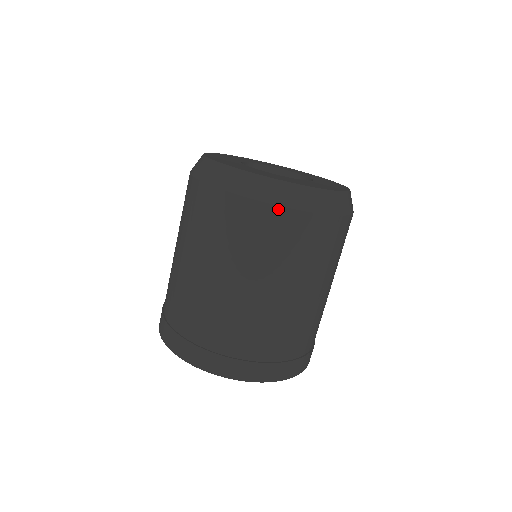
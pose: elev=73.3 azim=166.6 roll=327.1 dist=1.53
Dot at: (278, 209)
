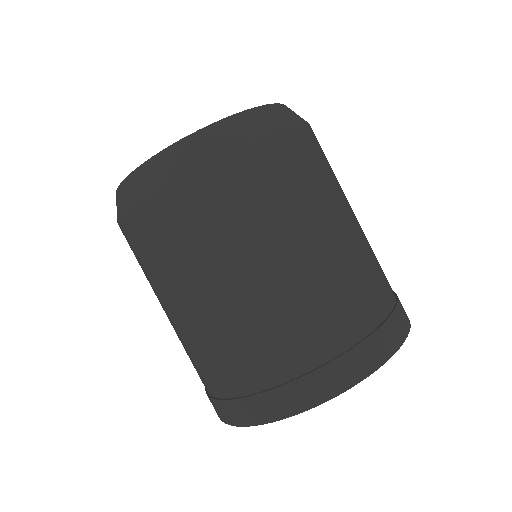
Dot at: (166, 187)
